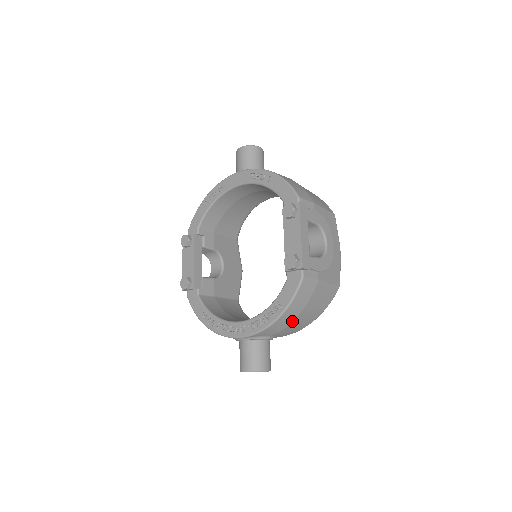
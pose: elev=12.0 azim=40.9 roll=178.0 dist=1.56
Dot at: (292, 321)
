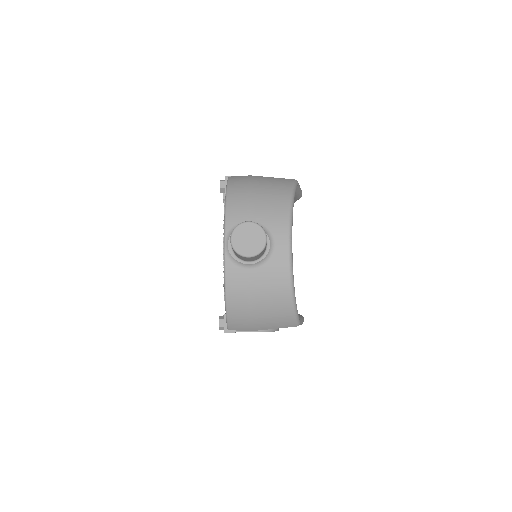
Dot at: (248, 196)
